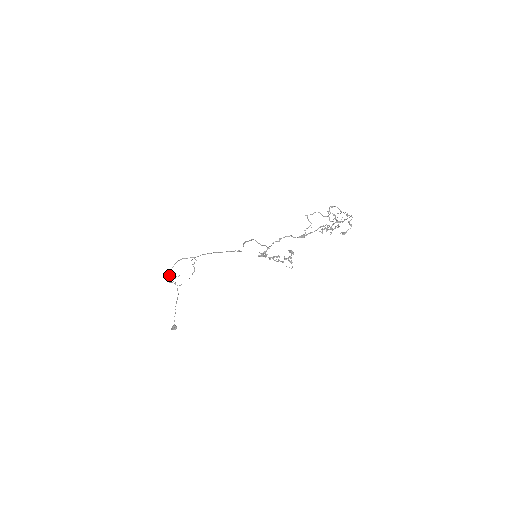
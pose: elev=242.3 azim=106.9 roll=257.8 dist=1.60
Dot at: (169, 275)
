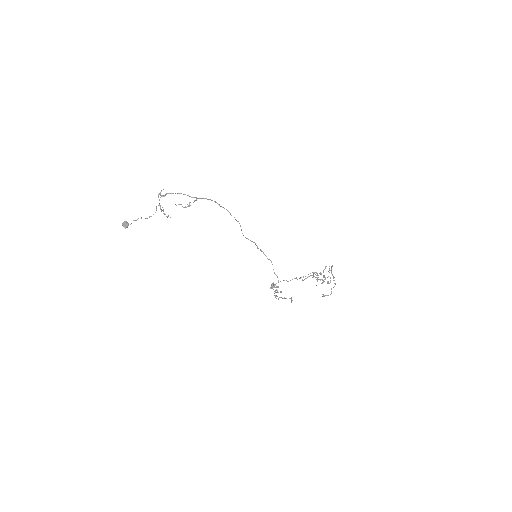
Dot at: occluded
